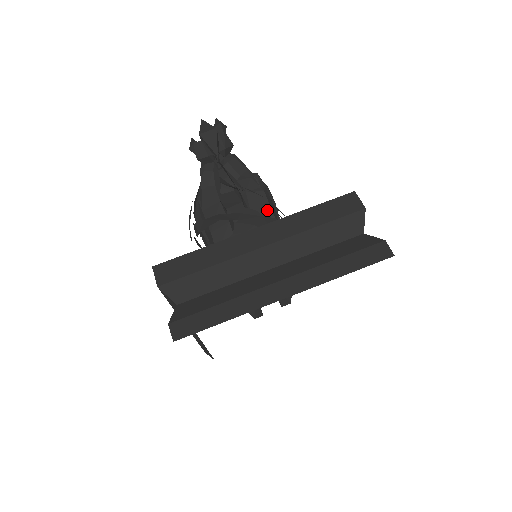
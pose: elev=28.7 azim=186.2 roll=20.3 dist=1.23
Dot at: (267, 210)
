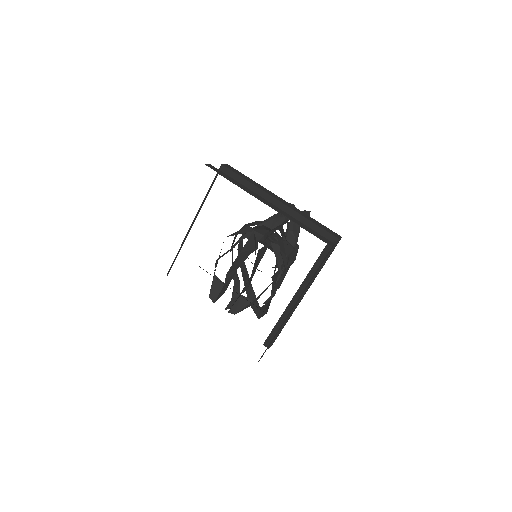
Dot at: (286, 253)
